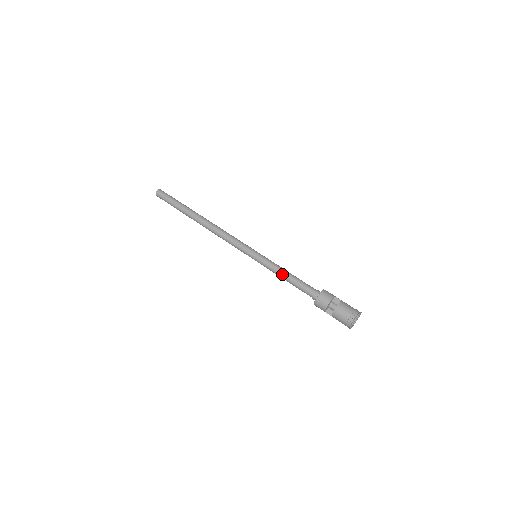
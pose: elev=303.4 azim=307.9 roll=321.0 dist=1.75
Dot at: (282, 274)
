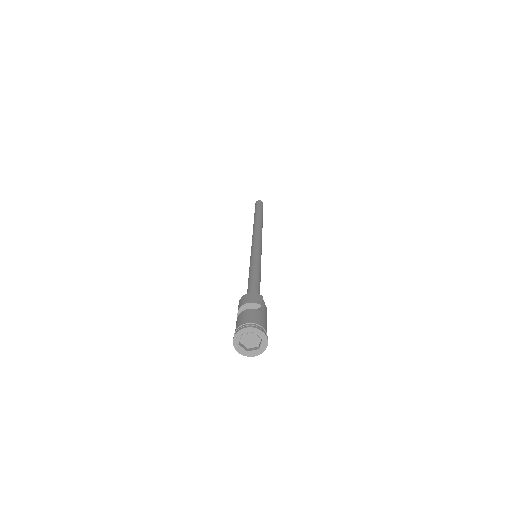
Dot at: (250, 271)
